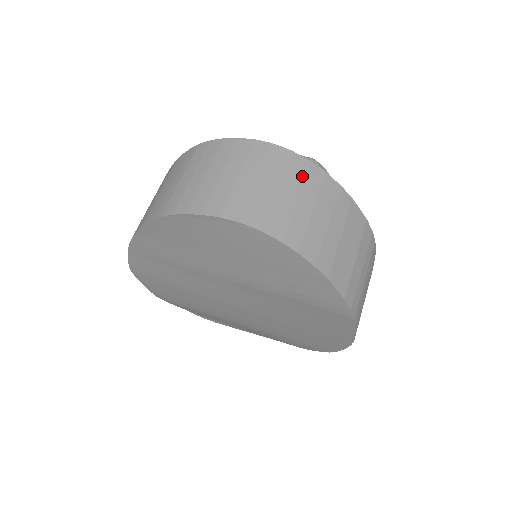
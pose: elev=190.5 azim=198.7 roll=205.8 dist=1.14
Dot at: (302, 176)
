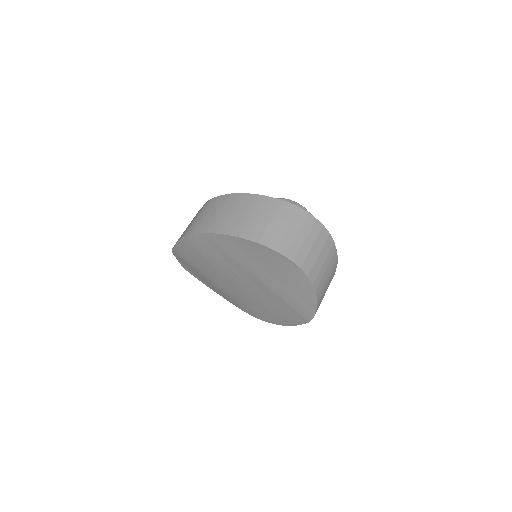
Dot at: (329, 249)
